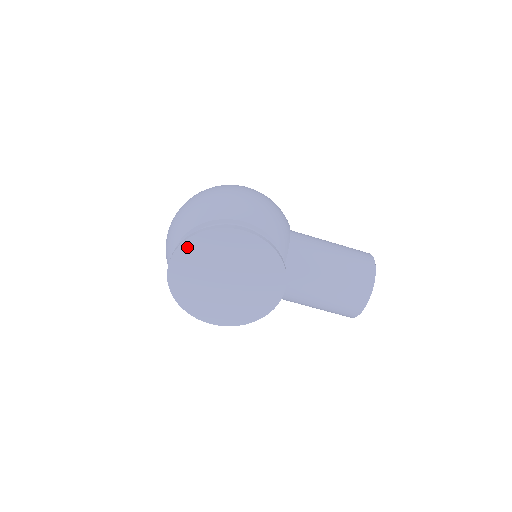
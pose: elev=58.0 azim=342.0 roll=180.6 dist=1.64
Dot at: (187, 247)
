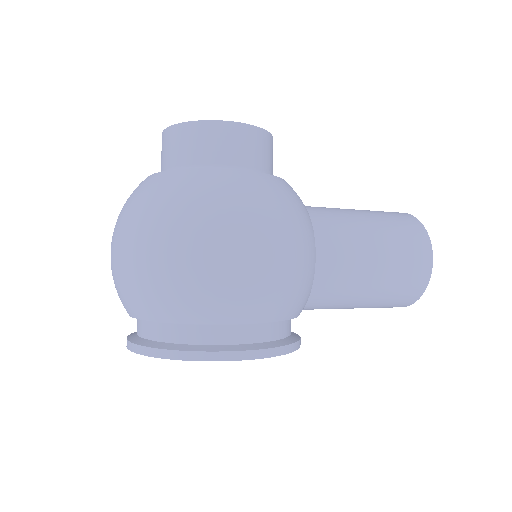
Dot at: occluded
